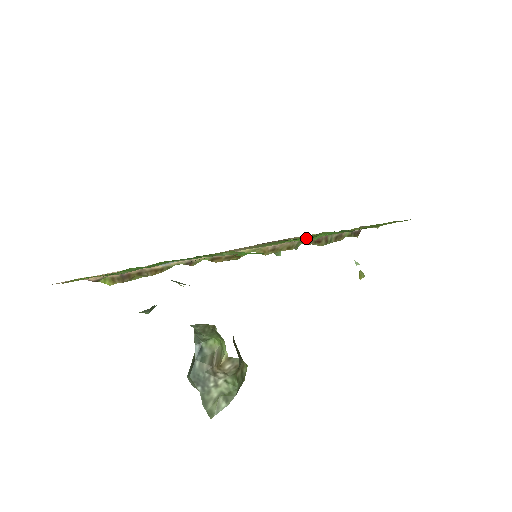
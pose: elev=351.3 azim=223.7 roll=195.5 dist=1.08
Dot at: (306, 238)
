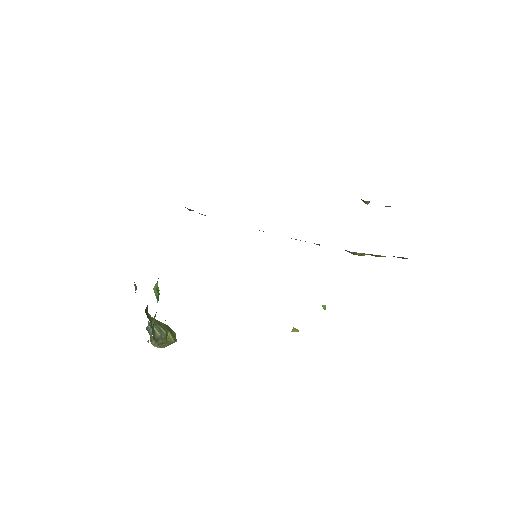
Dot at: occluded
